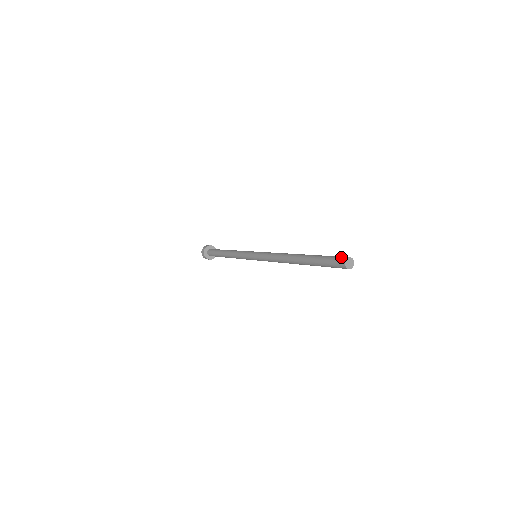
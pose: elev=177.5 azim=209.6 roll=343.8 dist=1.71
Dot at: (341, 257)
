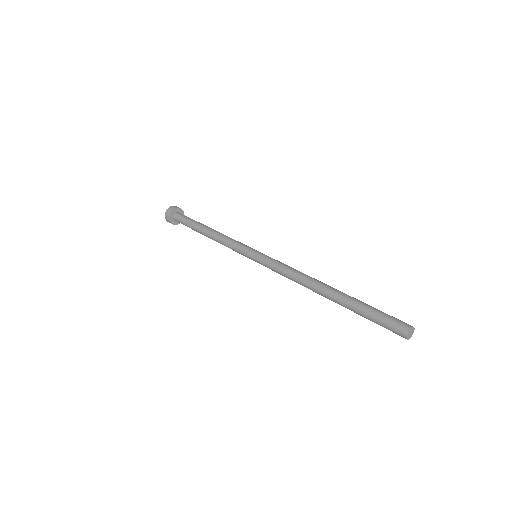
Dot at: (400, 324)
